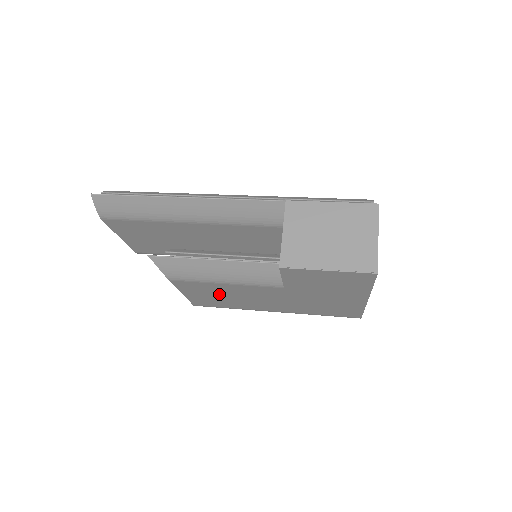
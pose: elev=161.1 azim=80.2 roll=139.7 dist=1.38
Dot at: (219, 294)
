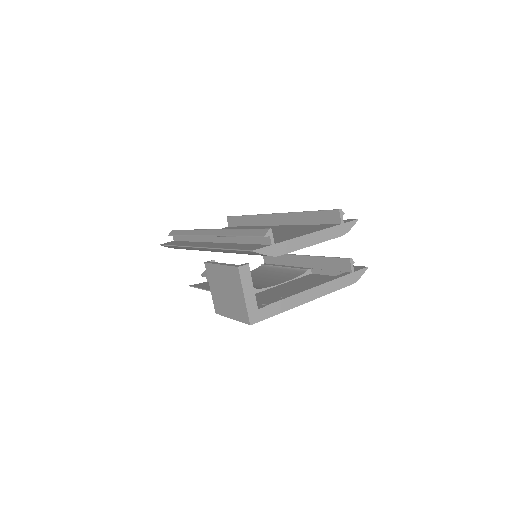
Dot at: occluded
